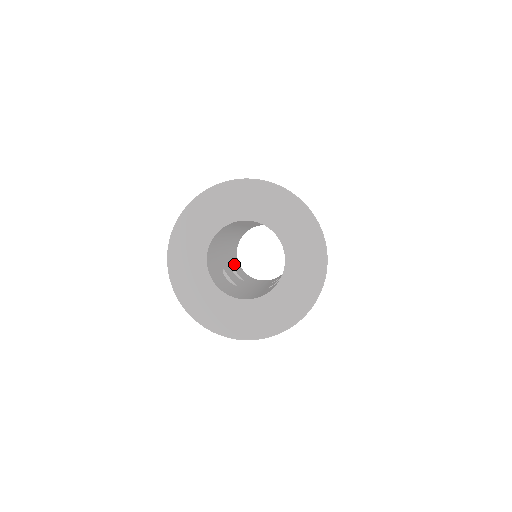
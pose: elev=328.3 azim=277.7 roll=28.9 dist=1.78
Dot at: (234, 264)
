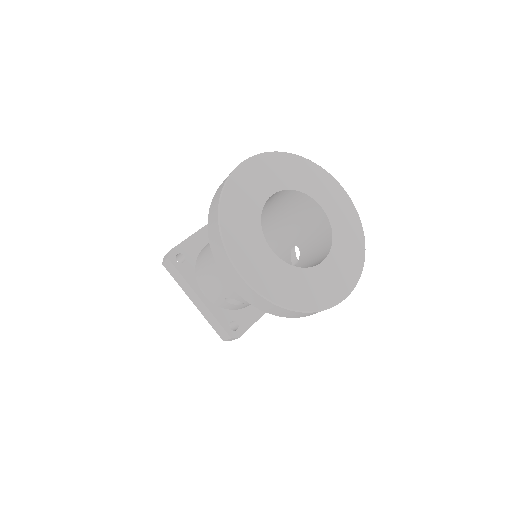
Dot at: occluded
